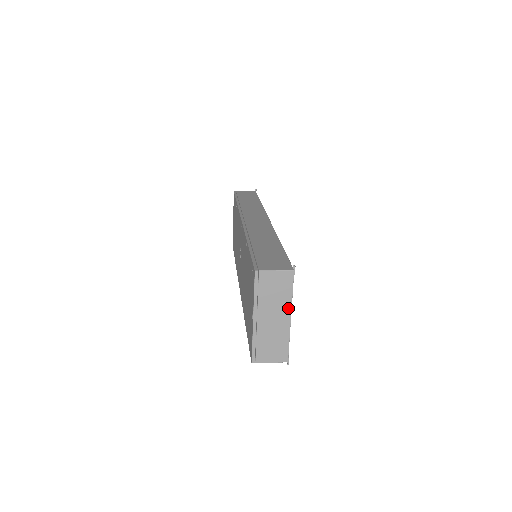
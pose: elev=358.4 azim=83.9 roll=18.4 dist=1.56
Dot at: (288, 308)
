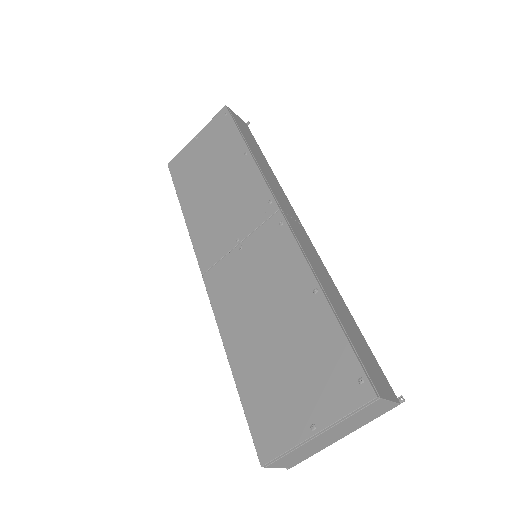
Dot at: (353, 430)
